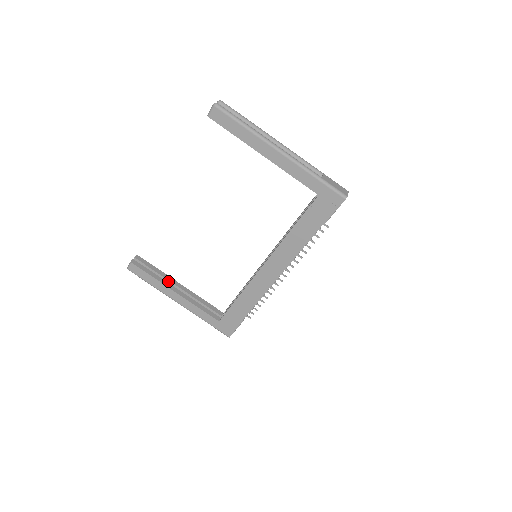
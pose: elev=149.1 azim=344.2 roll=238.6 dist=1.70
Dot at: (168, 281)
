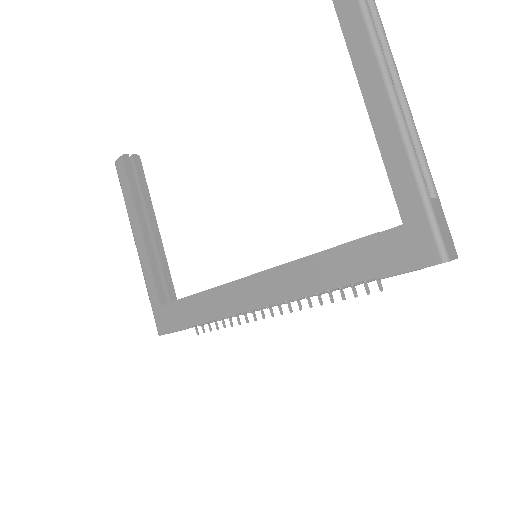
Dot at: (146, 211)
